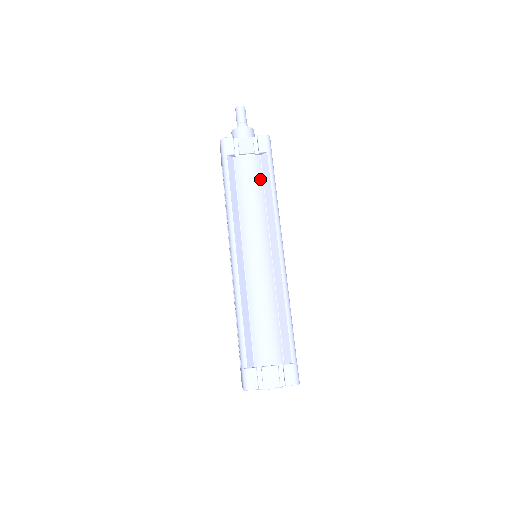
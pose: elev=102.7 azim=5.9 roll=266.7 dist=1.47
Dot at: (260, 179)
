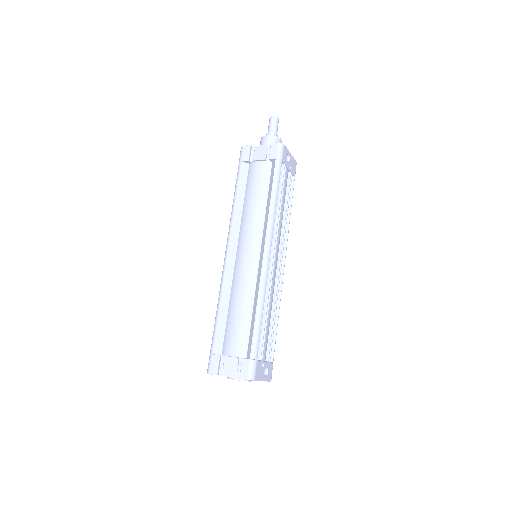
Dot at: (266, 184)
